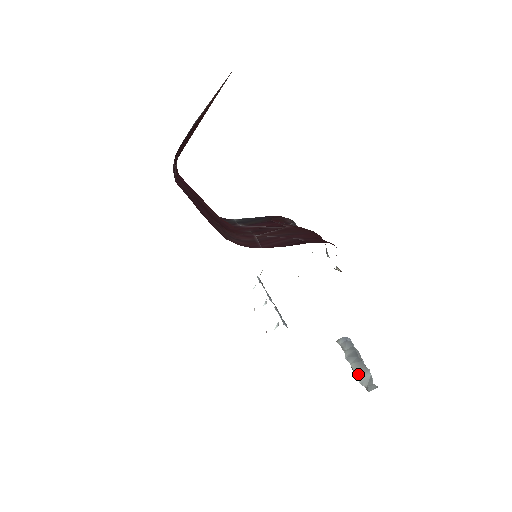
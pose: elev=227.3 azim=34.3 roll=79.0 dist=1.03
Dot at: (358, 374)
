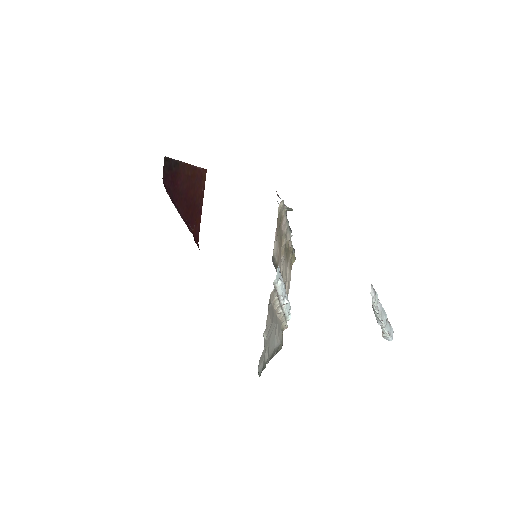
Dot at: occluded
